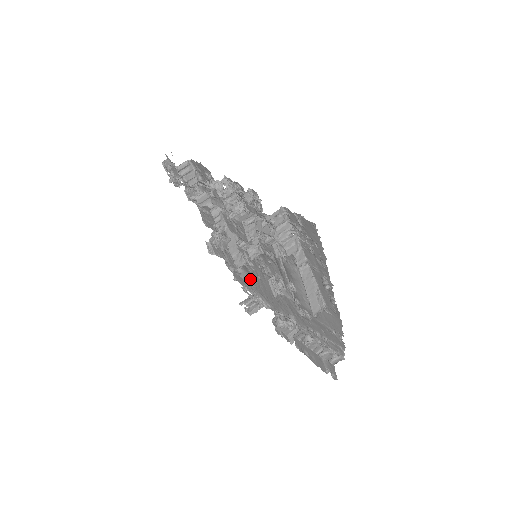
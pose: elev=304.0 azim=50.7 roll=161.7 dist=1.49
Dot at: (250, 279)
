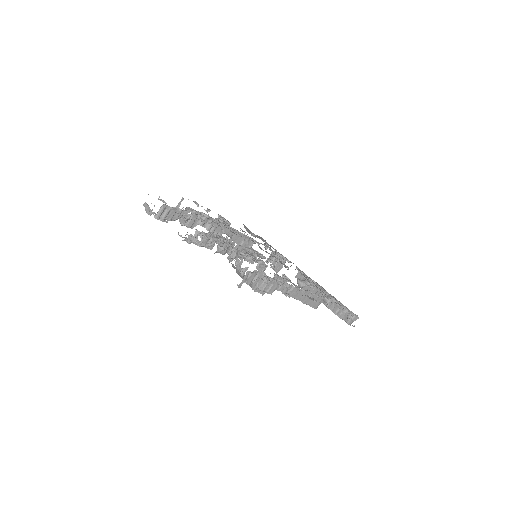
Dot at: (265, 247)
